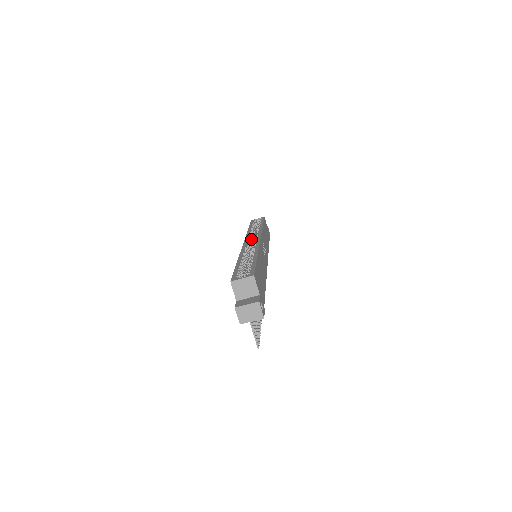
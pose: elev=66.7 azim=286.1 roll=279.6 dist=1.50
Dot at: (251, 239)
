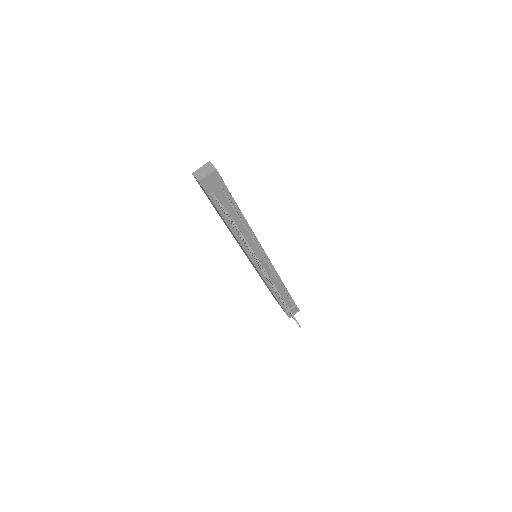
Dot at: occluded
